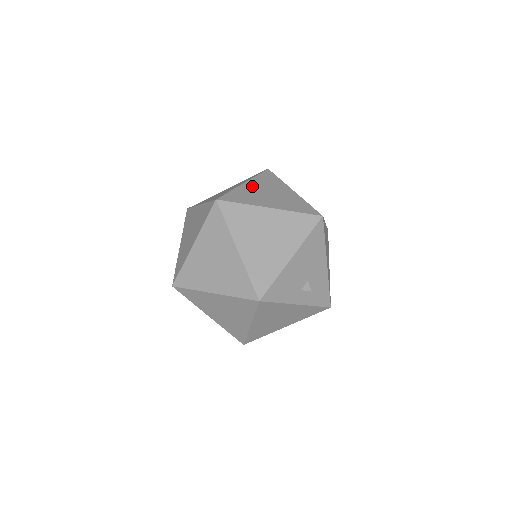
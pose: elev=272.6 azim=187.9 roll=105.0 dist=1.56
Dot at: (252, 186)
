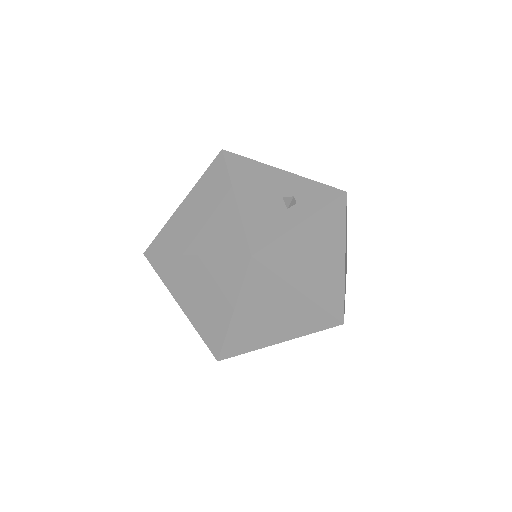
Dot at: occluded
